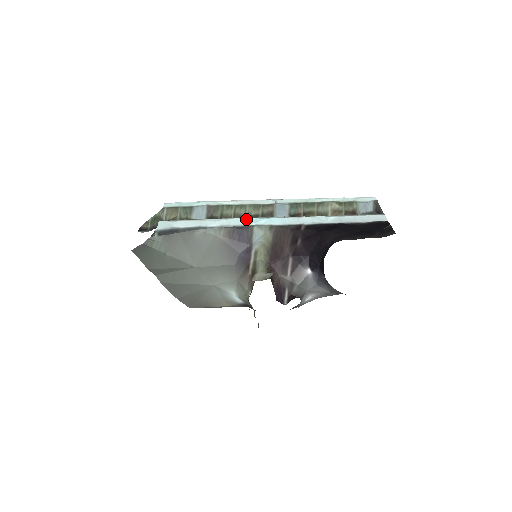
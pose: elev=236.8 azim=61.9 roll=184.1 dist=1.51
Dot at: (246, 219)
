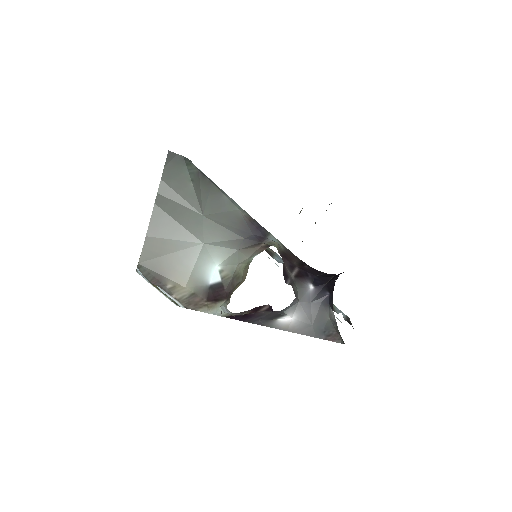
Dot at: occluded
